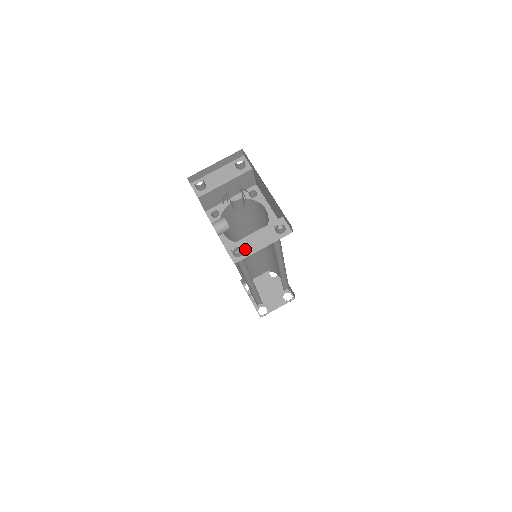
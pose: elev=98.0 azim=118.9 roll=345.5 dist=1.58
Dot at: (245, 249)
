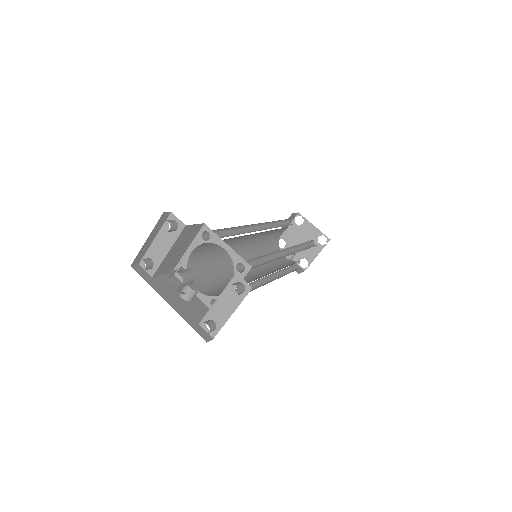
Dot at: (216, 320)
